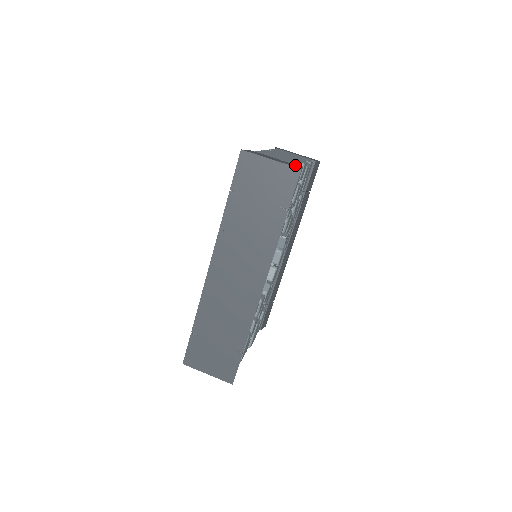
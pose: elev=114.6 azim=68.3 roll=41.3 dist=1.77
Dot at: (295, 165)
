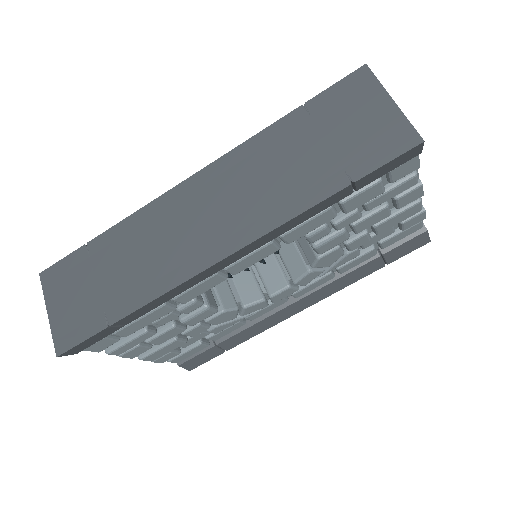
Dot at: occluded
